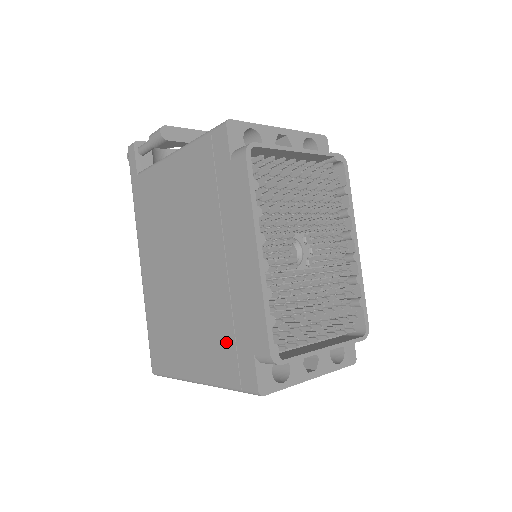
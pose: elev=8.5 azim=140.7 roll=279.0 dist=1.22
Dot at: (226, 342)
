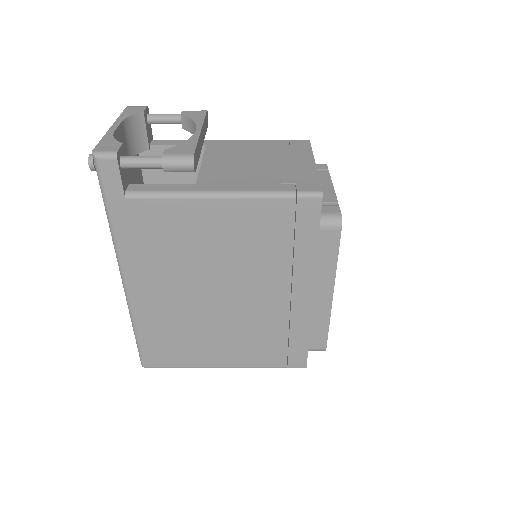
Dot at: (276, 344)
